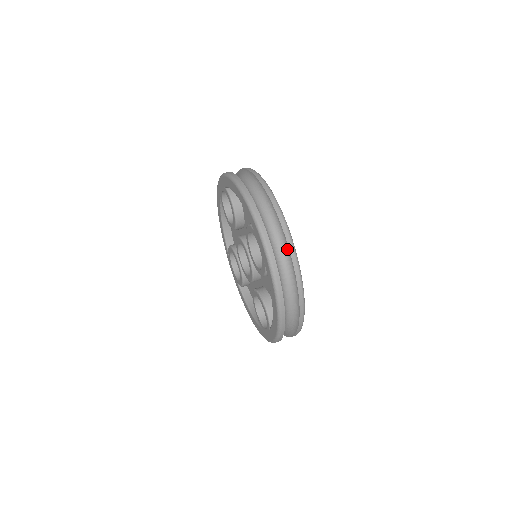
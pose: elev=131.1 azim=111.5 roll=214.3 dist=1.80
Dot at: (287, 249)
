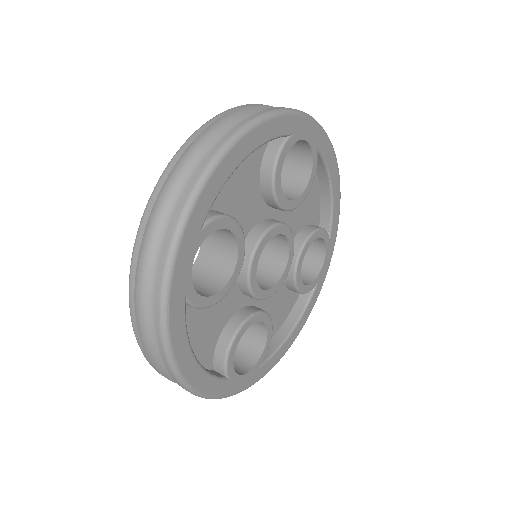
Dot at: (160, 278)
